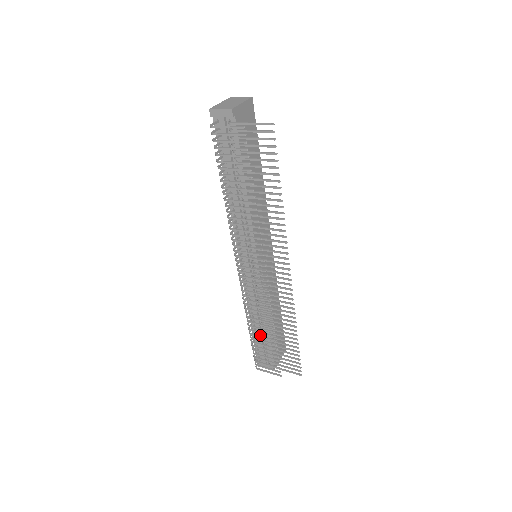
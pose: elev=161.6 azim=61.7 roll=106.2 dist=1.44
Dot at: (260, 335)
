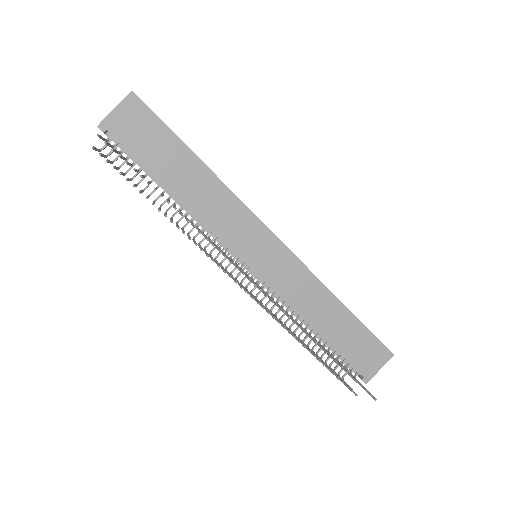
Dot at: (322, 342)
